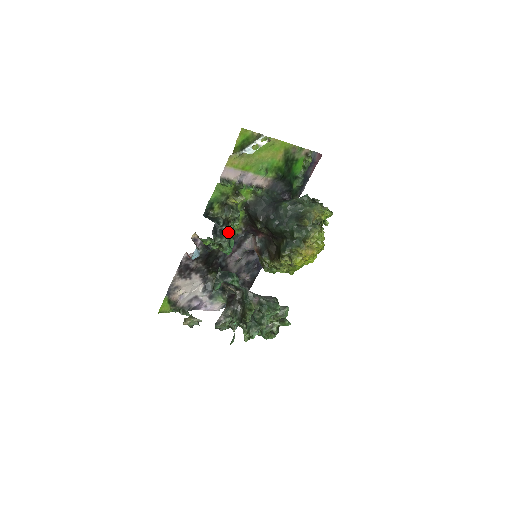
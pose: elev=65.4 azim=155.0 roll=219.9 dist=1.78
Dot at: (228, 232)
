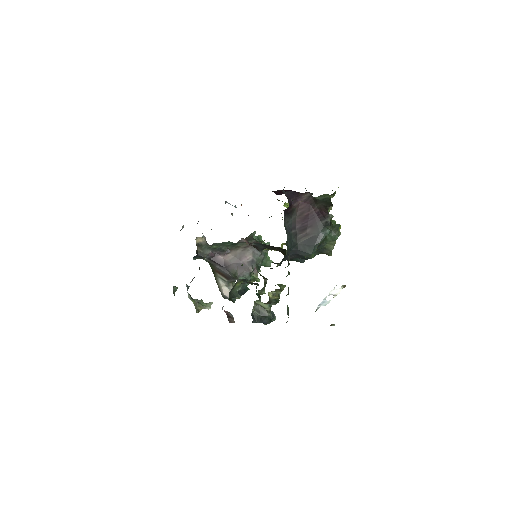
Dot at: (260, 297)
